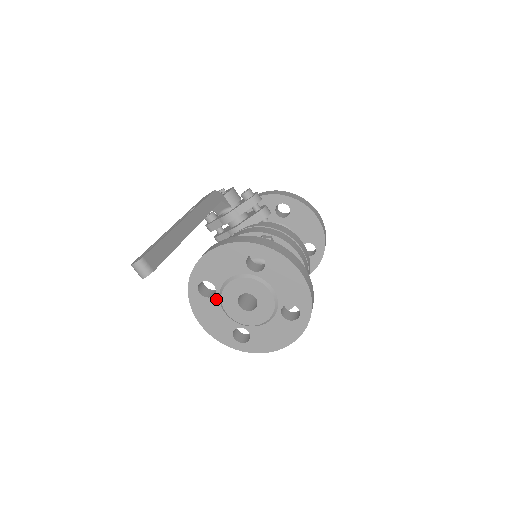
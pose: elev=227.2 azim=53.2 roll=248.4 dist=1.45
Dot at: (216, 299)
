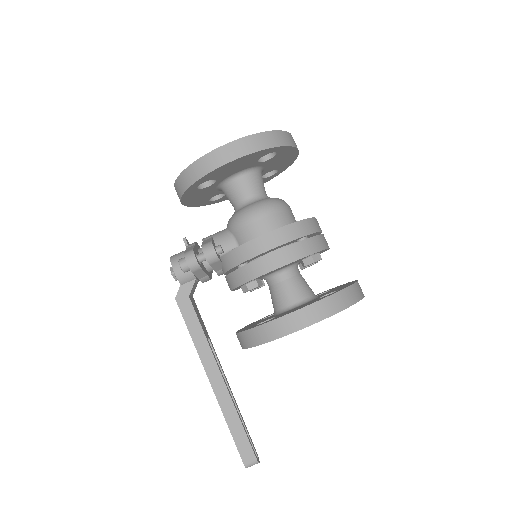
Dot at: occluded
